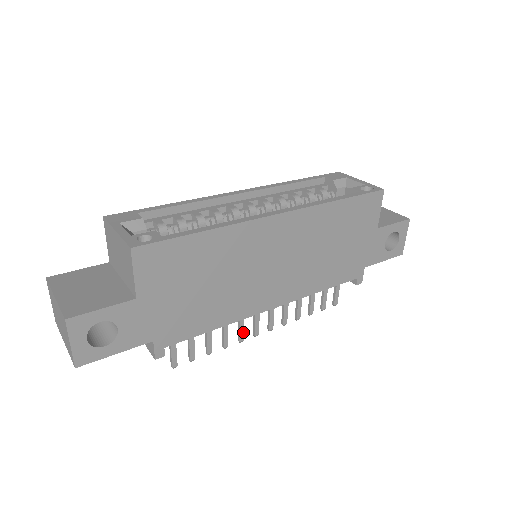
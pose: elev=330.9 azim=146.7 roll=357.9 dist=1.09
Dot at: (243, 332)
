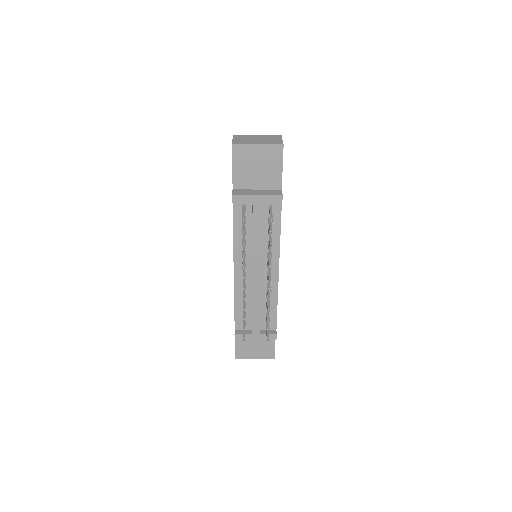
Dot at: occluded
